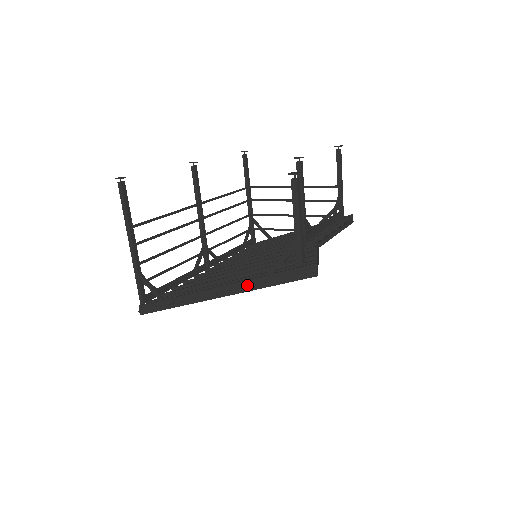
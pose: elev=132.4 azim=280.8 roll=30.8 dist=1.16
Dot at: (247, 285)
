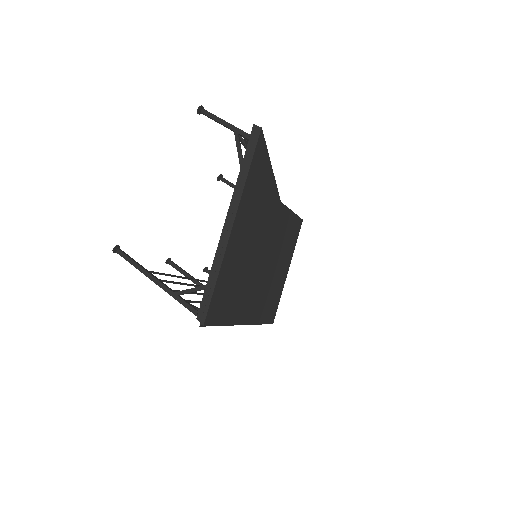
Dot at: (238, 188)
